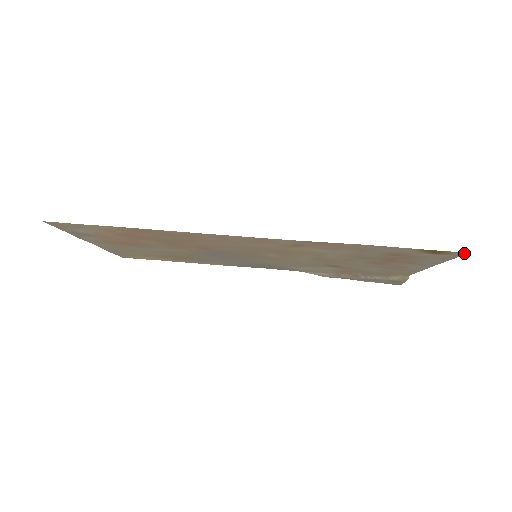
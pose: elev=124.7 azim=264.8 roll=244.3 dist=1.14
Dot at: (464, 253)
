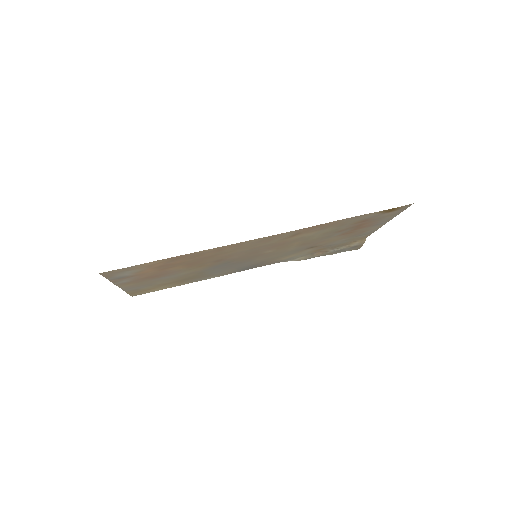
Dot at: (410, 205)
